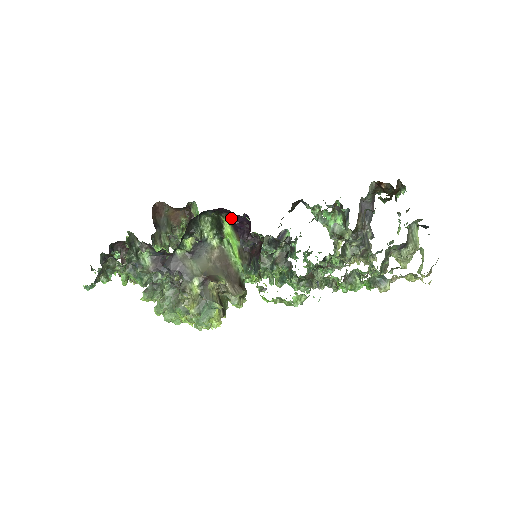
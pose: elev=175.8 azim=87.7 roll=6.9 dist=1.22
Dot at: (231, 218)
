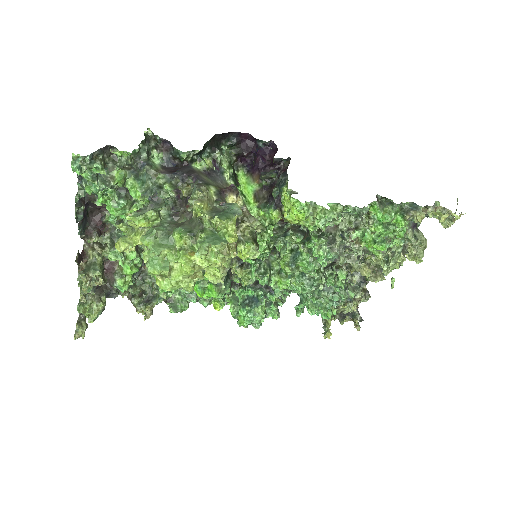
Dot at: (248, 167)
